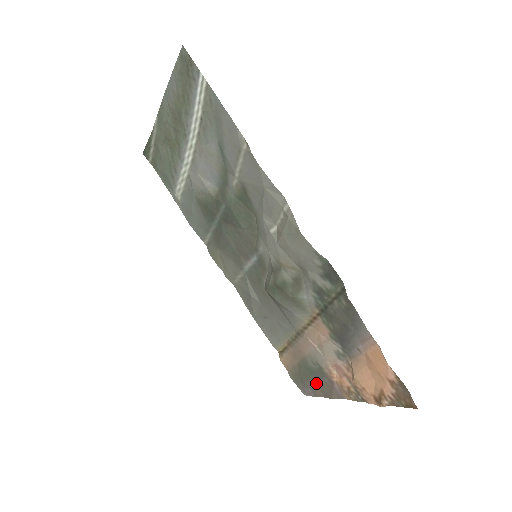
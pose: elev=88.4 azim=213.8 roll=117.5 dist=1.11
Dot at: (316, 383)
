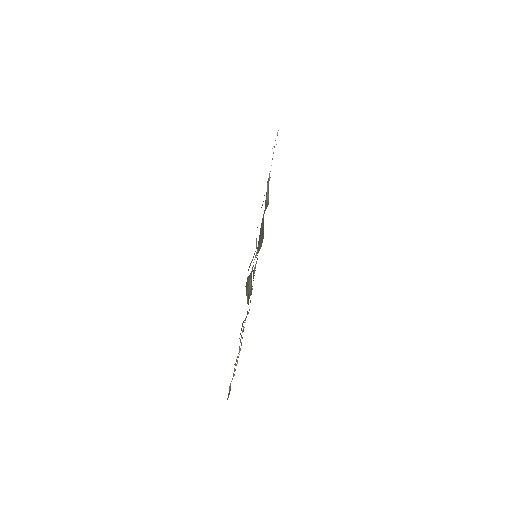
Dot at: occluded
